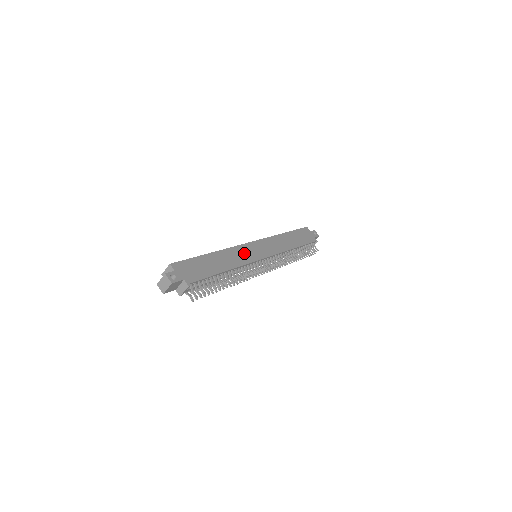
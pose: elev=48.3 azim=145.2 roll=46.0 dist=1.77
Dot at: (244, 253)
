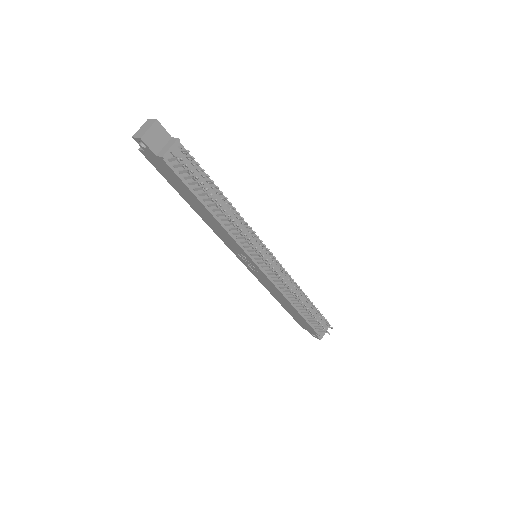
Dot at: occluded
